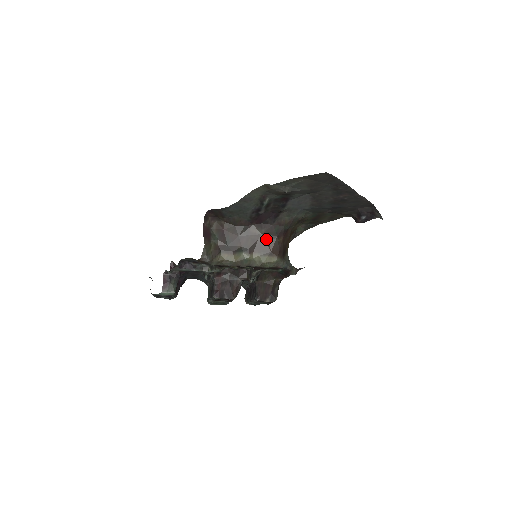
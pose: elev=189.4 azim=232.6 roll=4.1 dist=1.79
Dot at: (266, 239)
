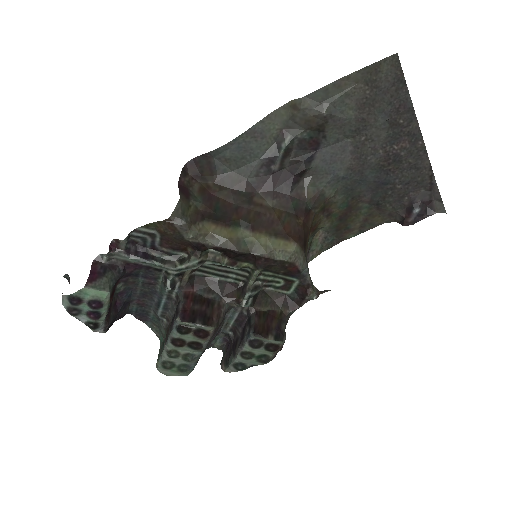
Dot at: (278, 215)
